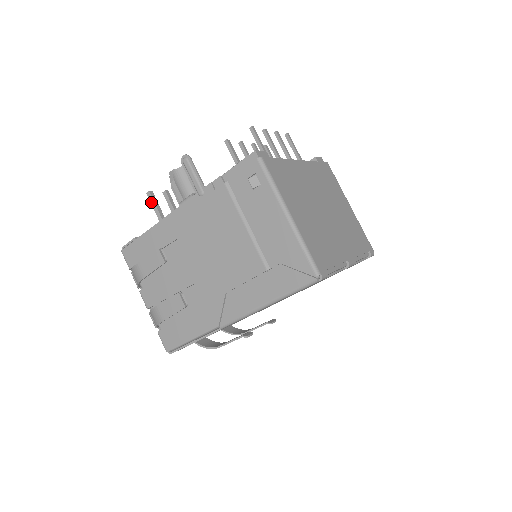
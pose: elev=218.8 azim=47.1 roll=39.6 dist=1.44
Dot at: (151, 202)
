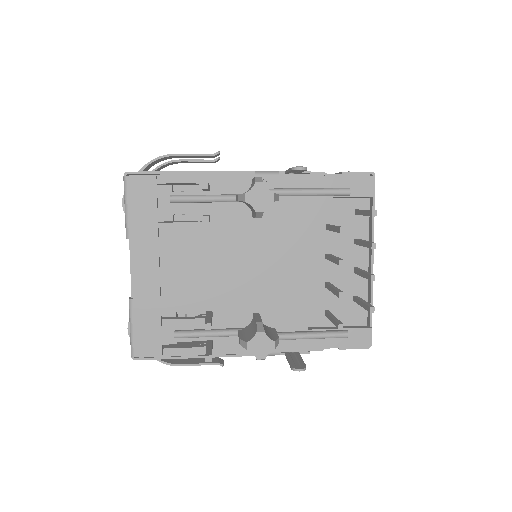
Dot at: occluded
